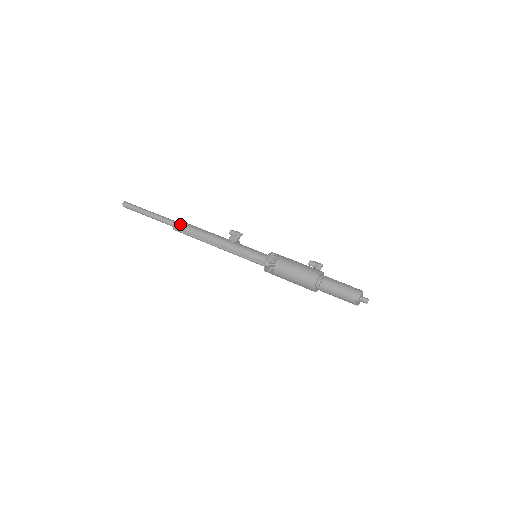
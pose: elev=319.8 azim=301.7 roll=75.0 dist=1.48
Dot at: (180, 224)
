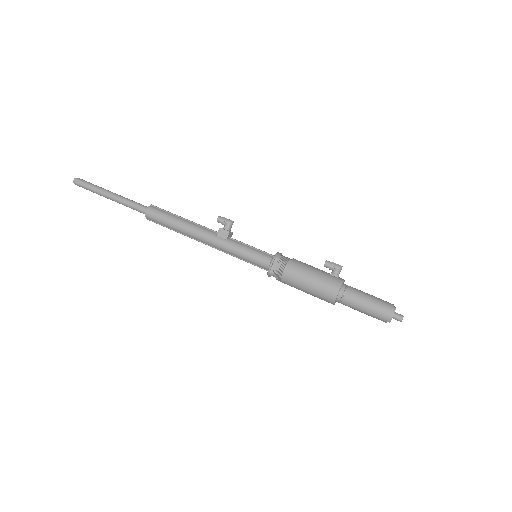
Dot at: (152, 215)
